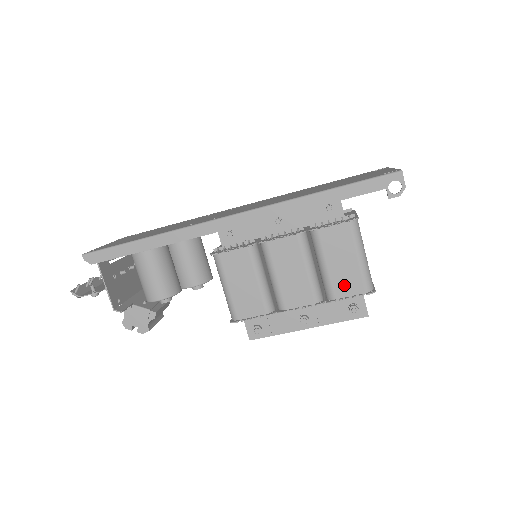
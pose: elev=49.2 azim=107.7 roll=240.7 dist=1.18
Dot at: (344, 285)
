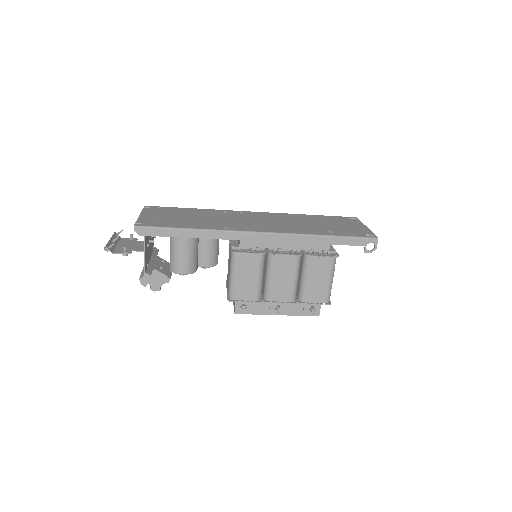
Dot at: (314, 295)
